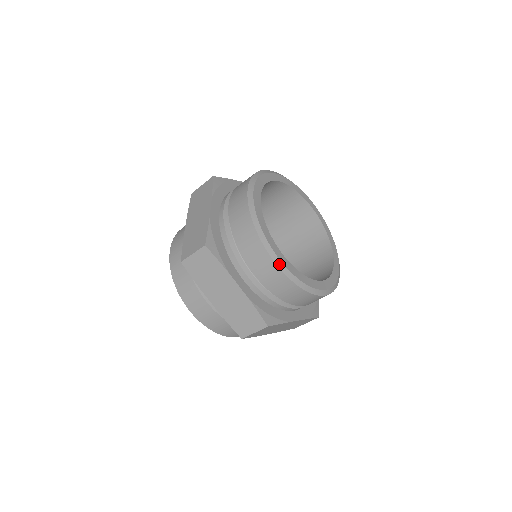
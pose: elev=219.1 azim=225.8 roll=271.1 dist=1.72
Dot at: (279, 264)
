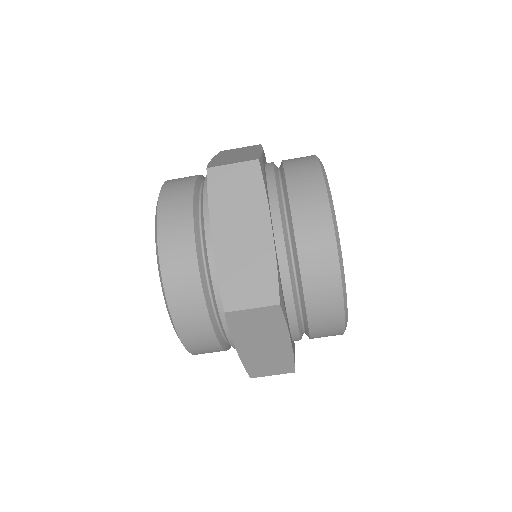
Dot at: (346, 321)
